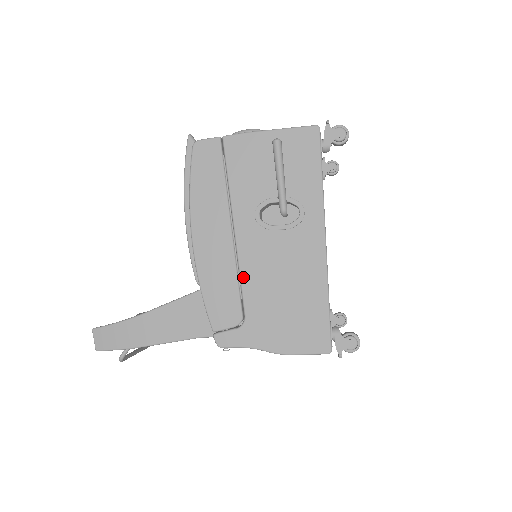
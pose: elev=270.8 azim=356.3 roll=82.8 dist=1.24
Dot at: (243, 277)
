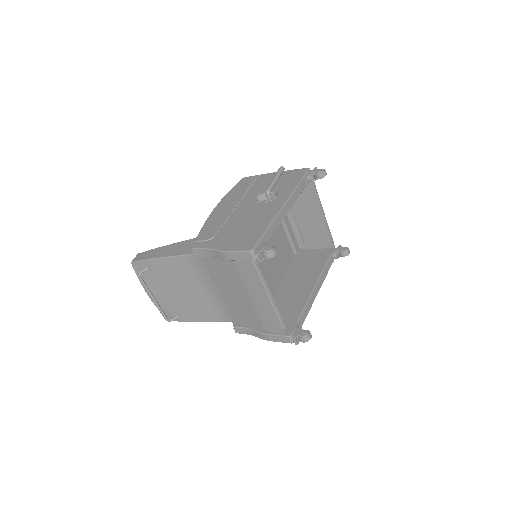
Dot at: (229, 220)
